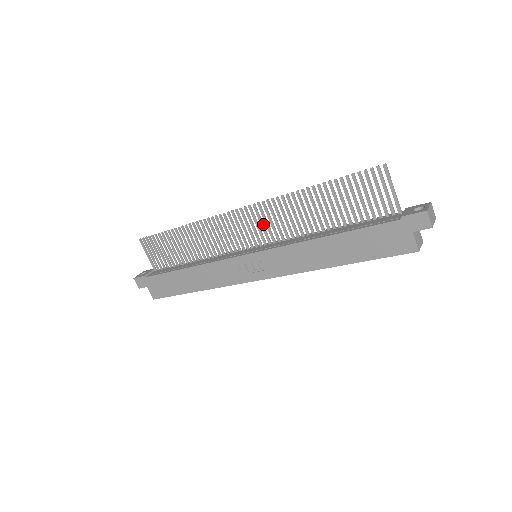
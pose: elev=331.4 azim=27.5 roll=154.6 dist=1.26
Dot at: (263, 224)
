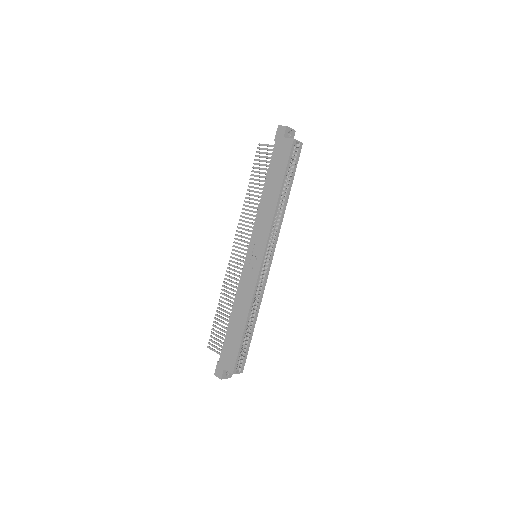
Dot at: (246, 237)
